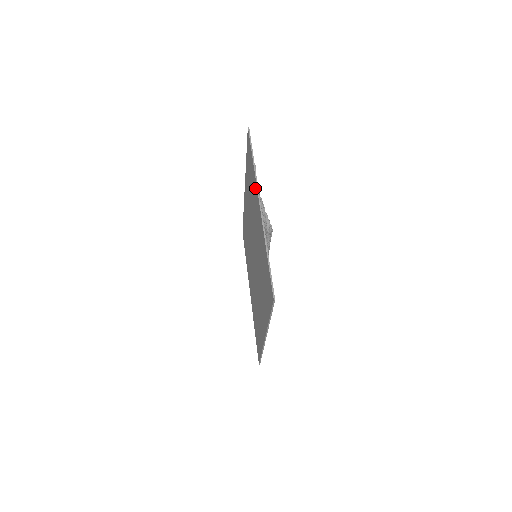
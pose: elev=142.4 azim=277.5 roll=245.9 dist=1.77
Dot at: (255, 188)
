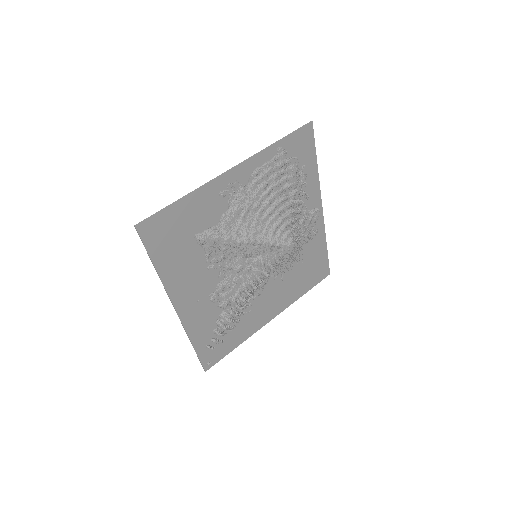
Dot at: (256, 165)
